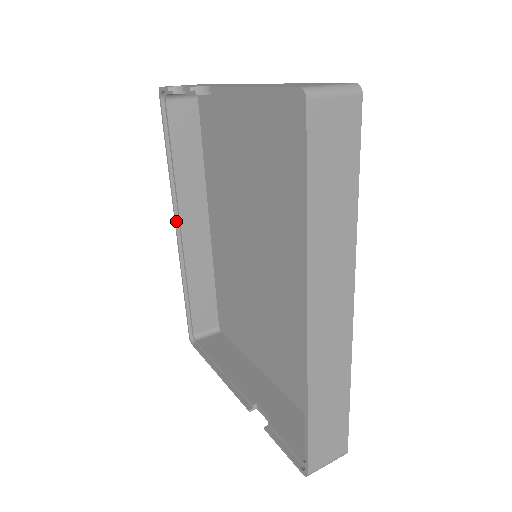
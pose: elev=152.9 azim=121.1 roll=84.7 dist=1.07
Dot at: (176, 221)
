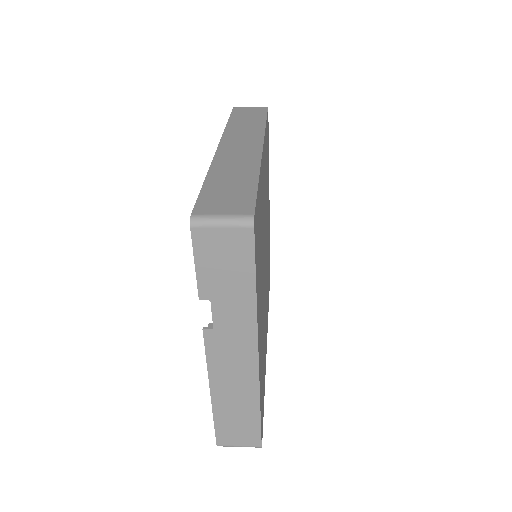
Dot at: occluded
